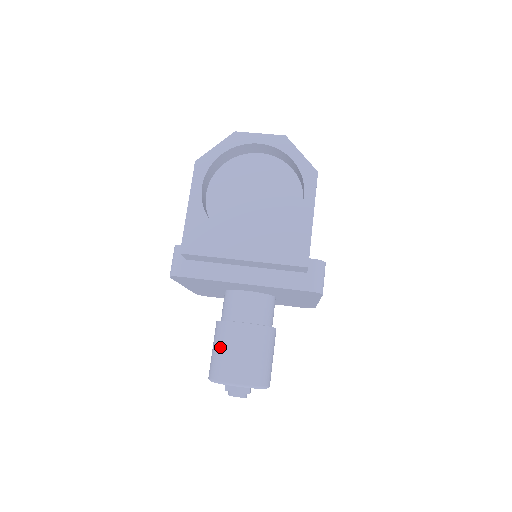
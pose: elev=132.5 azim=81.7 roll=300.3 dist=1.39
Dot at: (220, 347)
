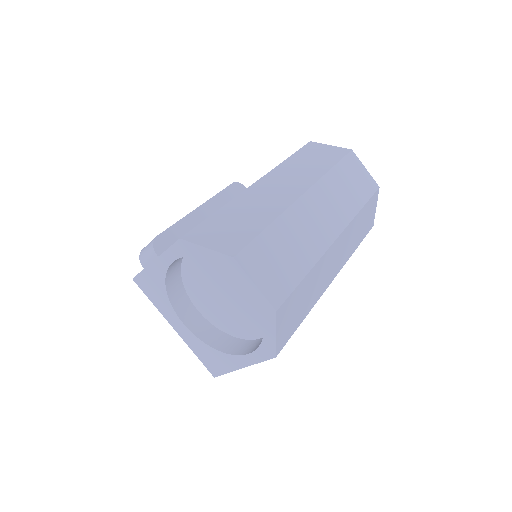
Dot at: occluded
